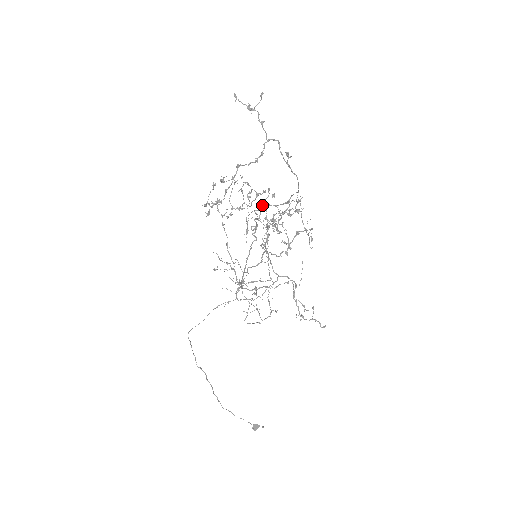
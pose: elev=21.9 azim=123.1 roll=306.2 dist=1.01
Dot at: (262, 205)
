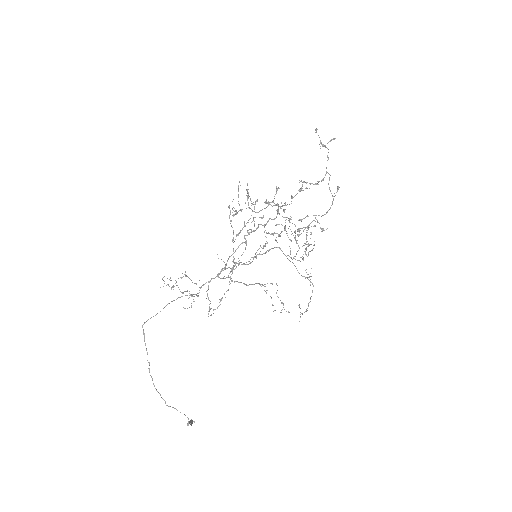
Dot at: occluded
